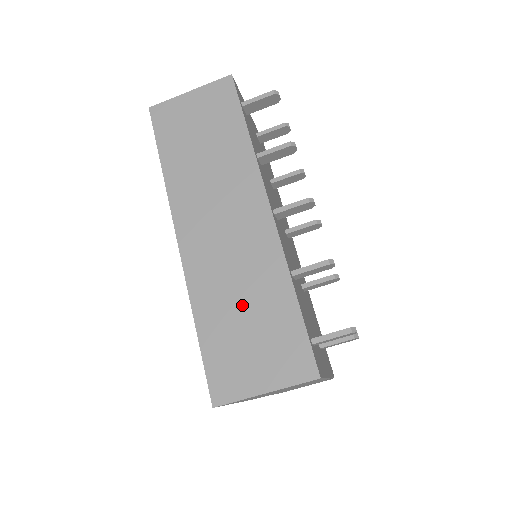
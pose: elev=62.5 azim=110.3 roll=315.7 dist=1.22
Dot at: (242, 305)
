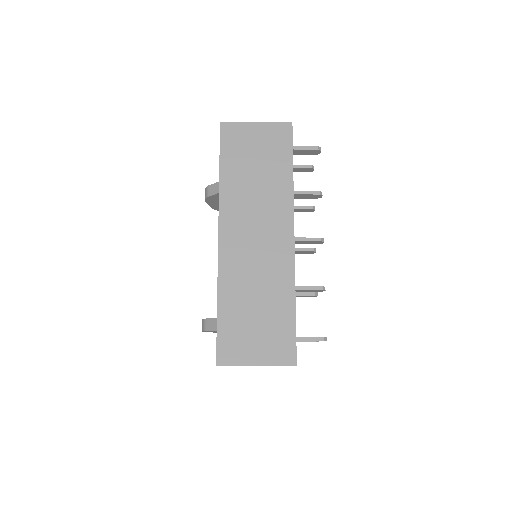
Dot at: (256, 300)
